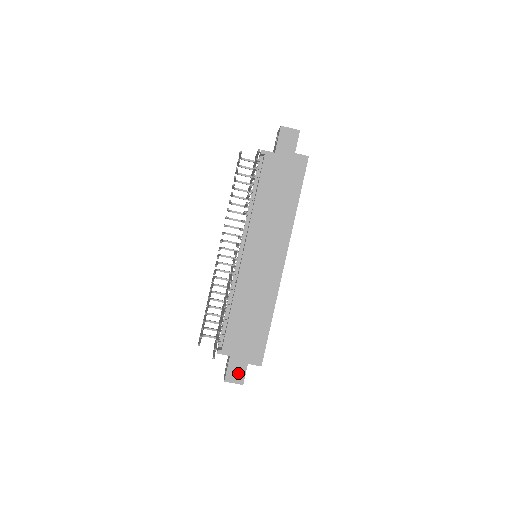
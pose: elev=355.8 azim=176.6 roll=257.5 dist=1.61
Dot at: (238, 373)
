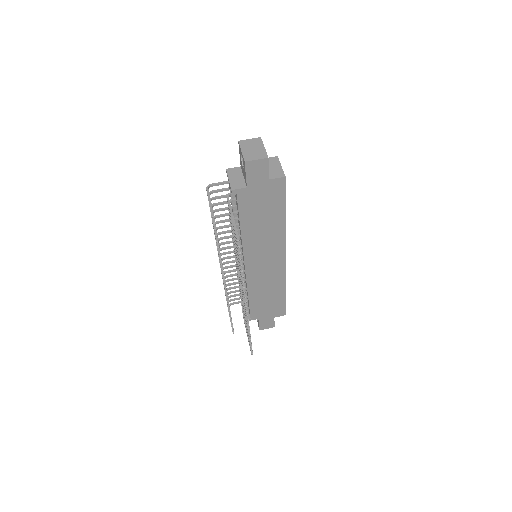
Dot at: (268, 324)
